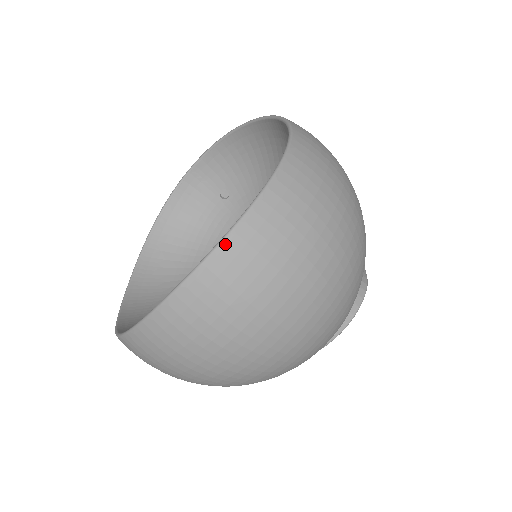
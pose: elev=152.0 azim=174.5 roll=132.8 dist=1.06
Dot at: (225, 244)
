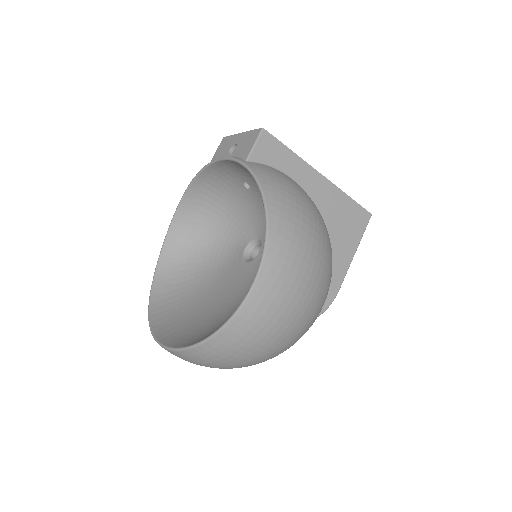
Dot at: (189, 351)
